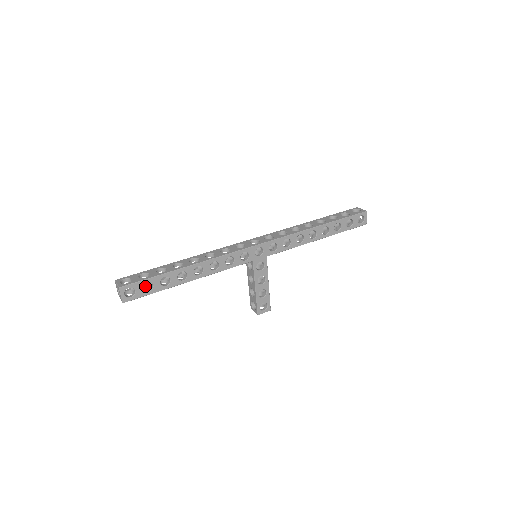
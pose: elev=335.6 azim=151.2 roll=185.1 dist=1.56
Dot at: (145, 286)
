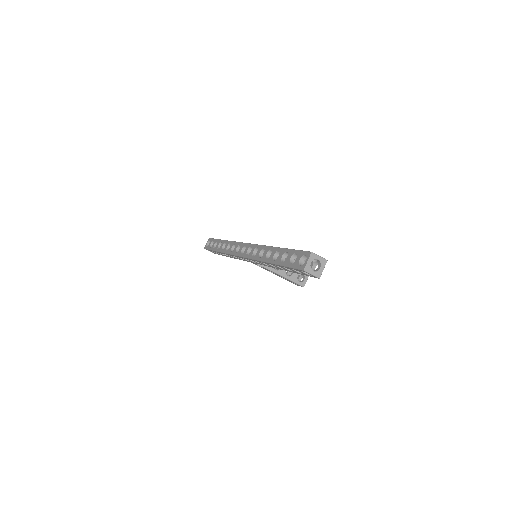
Dot at: occluded
